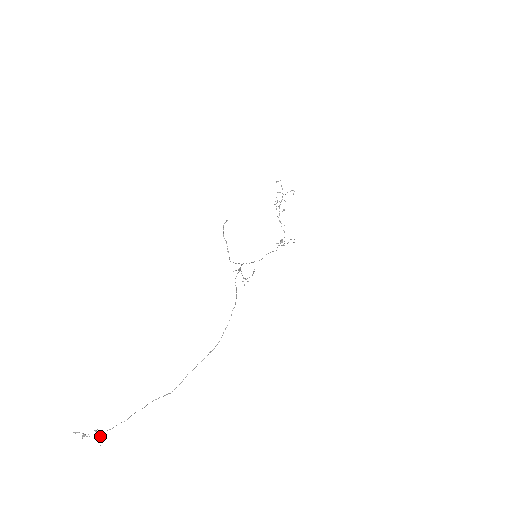
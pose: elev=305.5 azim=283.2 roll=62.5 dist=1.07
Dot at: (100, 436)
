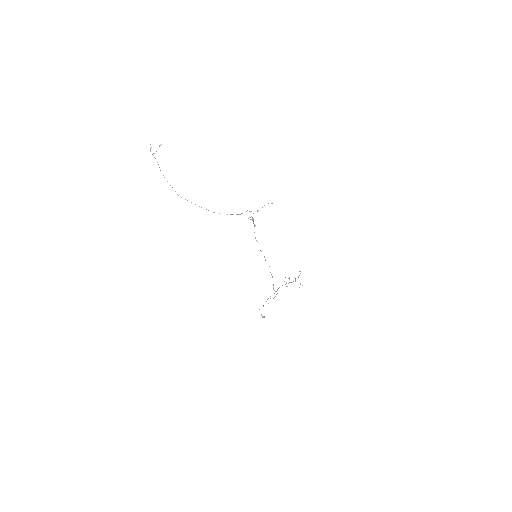
Dot at: (154, 153)
